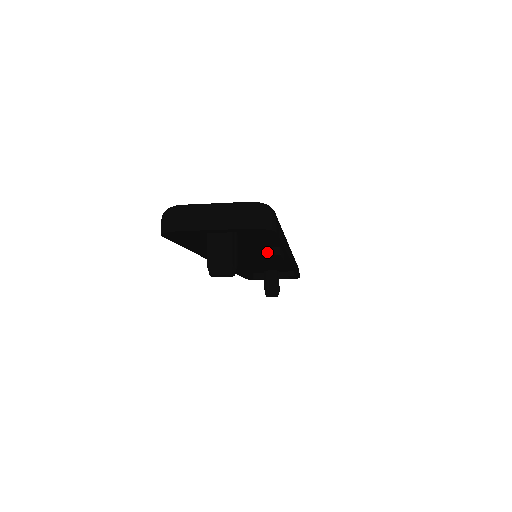
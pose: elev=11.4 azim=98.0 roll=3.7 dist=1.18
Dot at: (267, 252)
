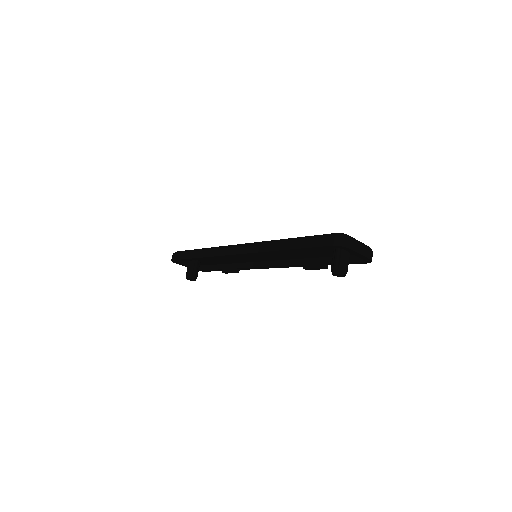
Dot at: (272, 257)
